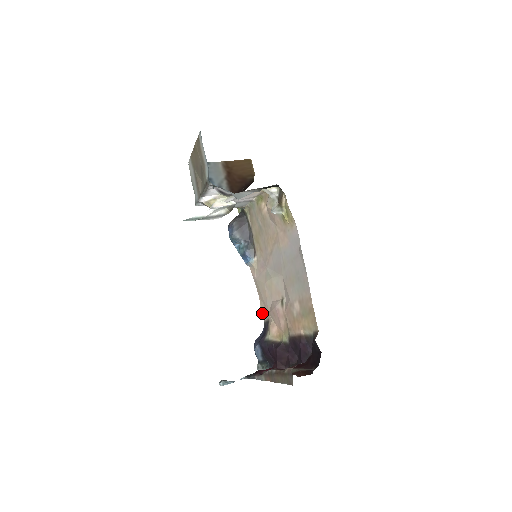
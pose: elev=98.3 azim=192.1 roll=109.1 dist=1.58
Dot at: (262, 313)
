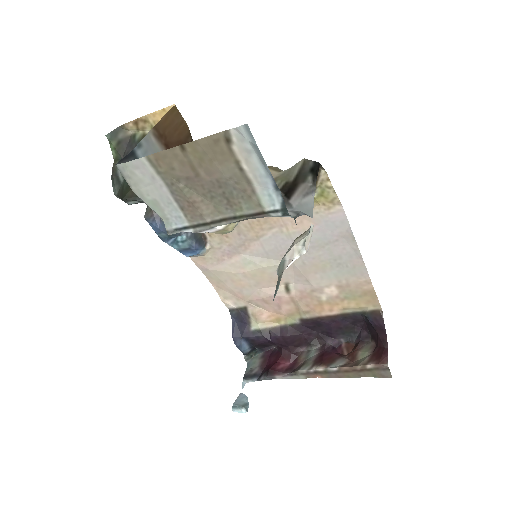
Dot at: (225, 302)
